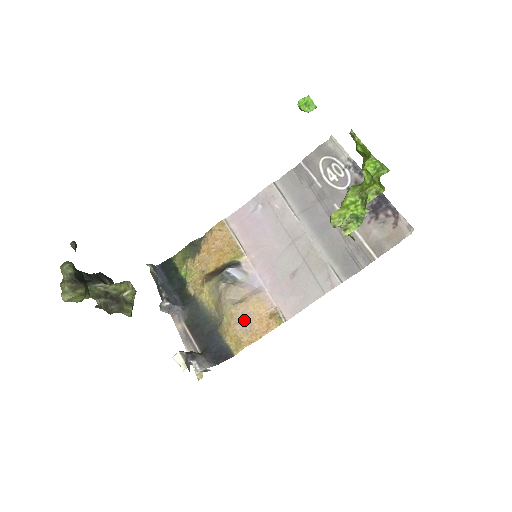
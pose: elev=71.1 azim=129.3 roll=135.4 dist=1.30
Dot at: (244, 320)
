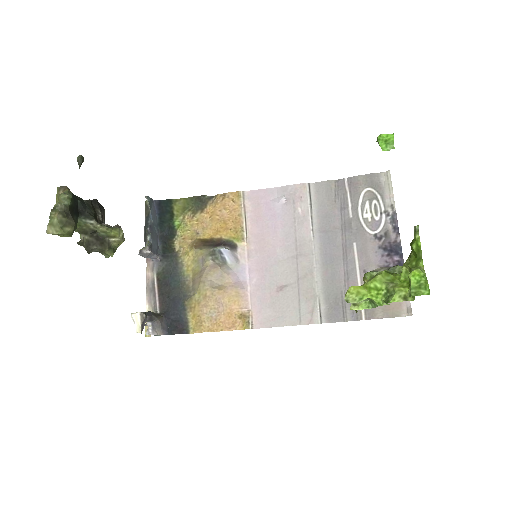
Dot at: (214, 306)
